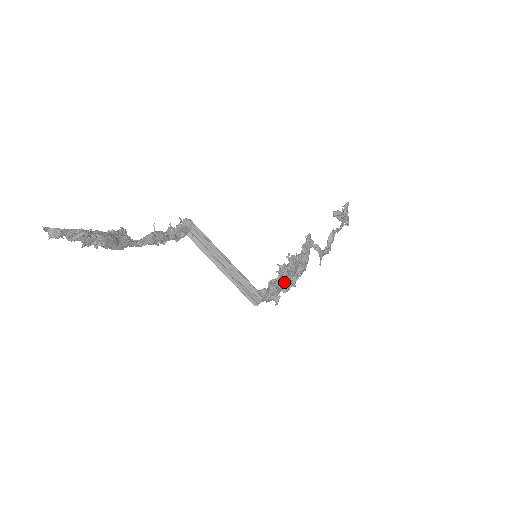
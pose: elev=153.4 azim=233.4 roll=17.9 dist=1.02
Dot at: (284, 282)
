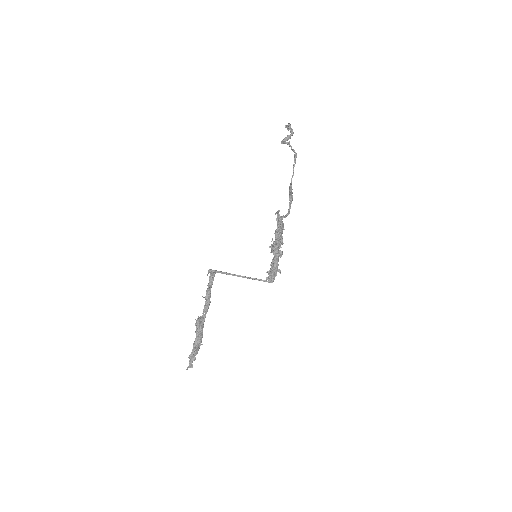
Dot at: (278, 259)
